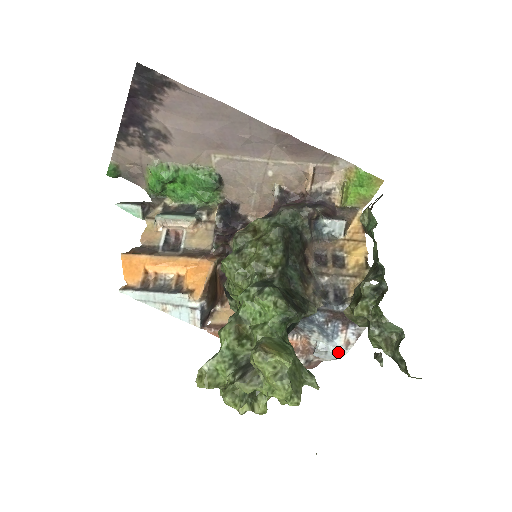
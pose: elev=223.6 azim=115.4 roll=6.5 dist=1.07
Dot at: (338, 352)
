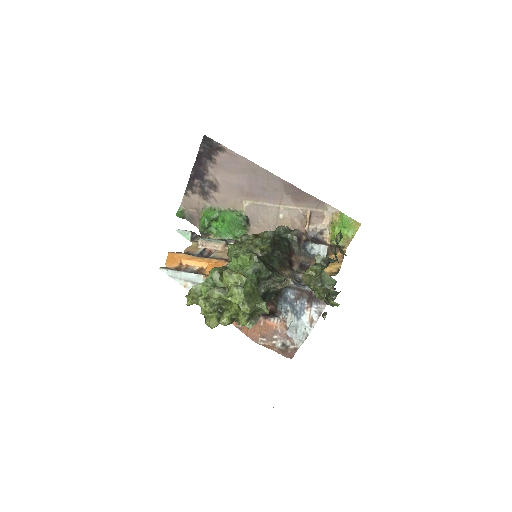
Dot at: (305, 330)
